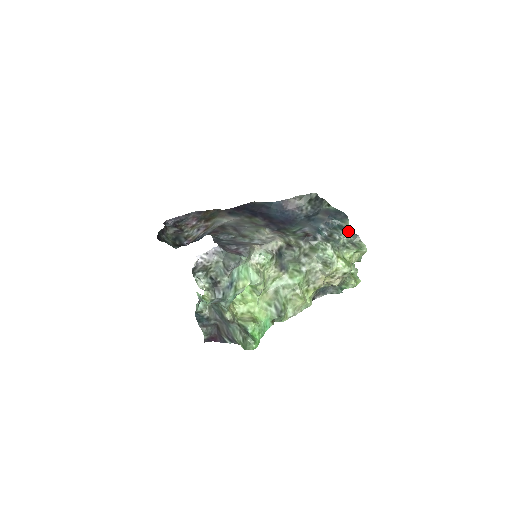
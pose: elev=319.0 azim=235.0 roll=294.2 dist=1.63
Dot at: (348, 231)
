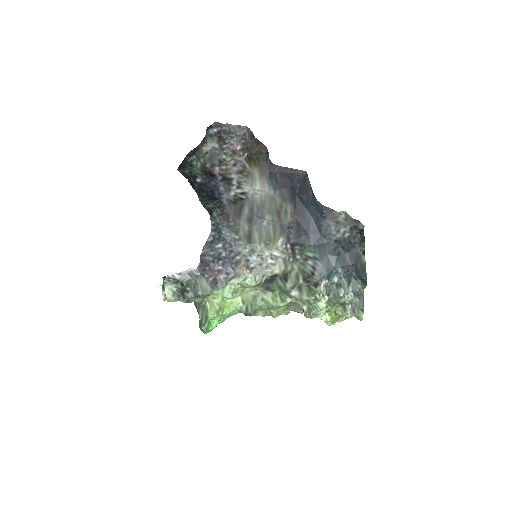
Dot at: (359, 294)
